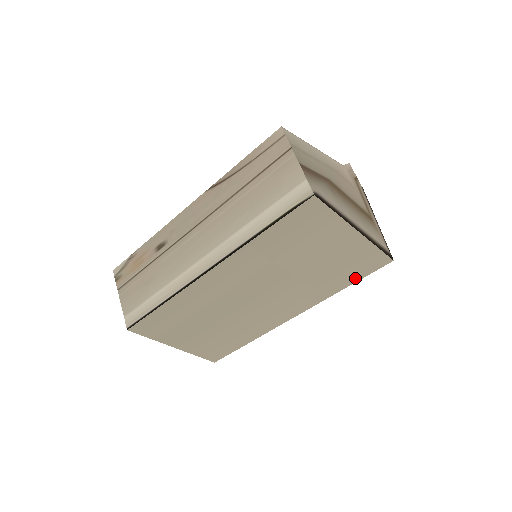
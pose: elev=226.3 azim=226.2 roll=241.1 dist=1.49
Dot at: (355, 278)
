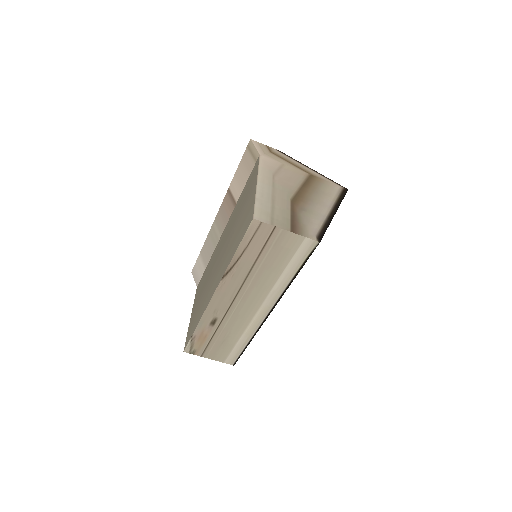
Dot at: occluded
